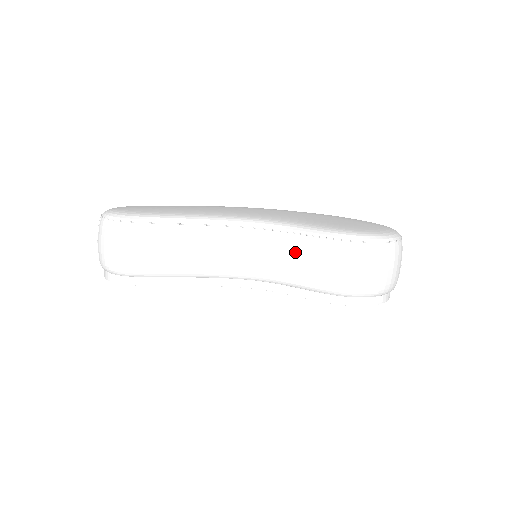
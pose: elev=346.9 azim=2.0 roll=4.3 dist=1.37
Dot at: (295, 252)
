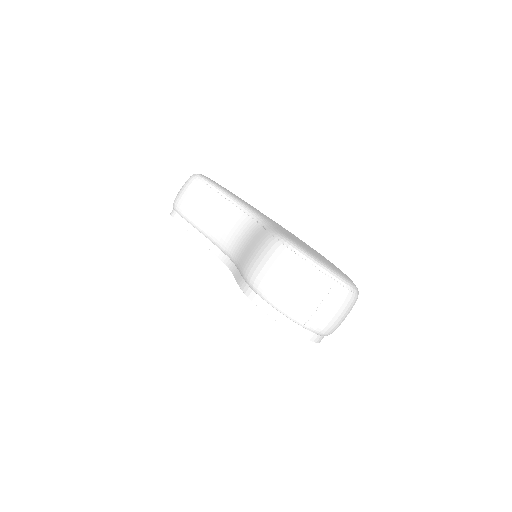
Dot at: (253, 240)
